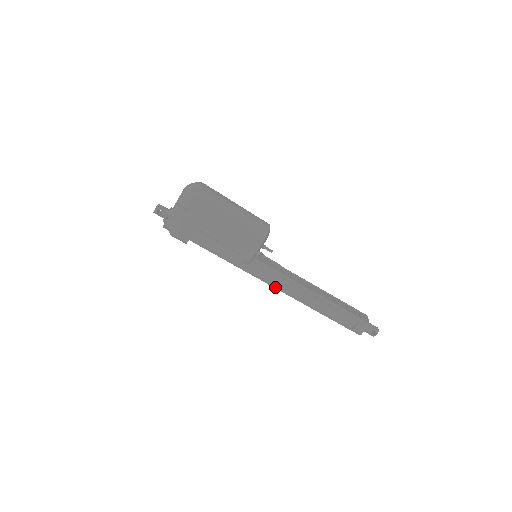
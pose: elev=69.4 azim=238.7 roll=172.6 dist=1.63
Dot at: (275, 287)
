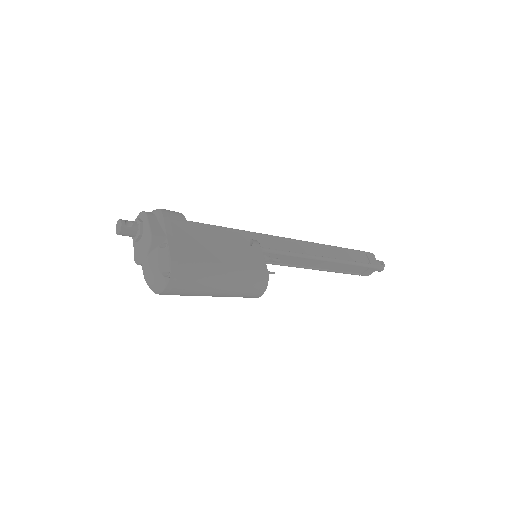
Dot at: occluded
